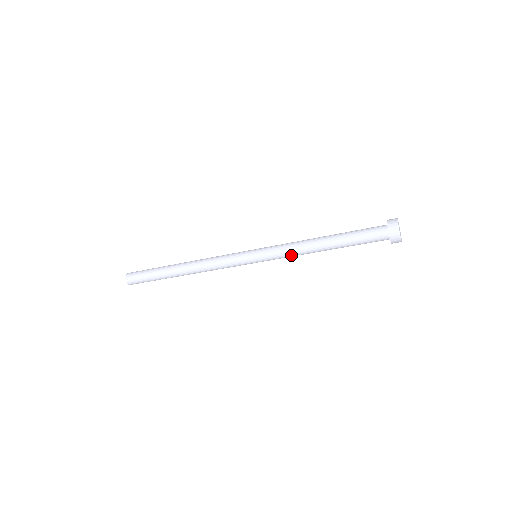
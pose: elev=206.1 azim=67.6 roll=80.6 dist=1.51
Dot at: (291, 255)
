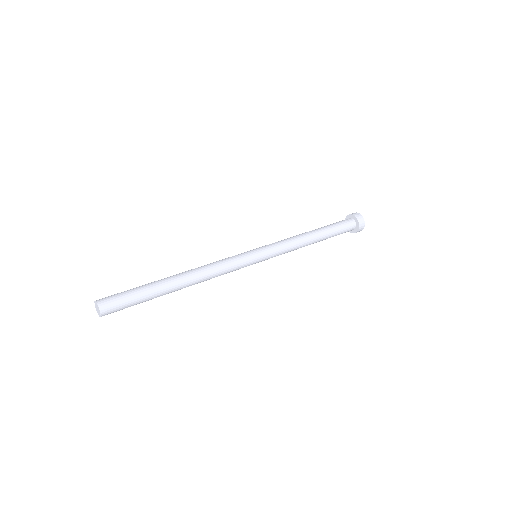
Dot at: occluded
